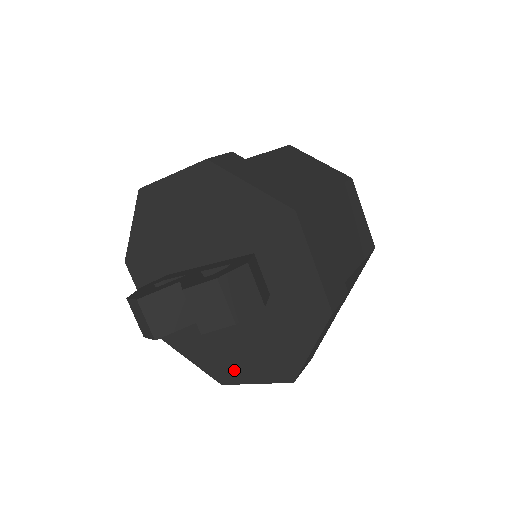
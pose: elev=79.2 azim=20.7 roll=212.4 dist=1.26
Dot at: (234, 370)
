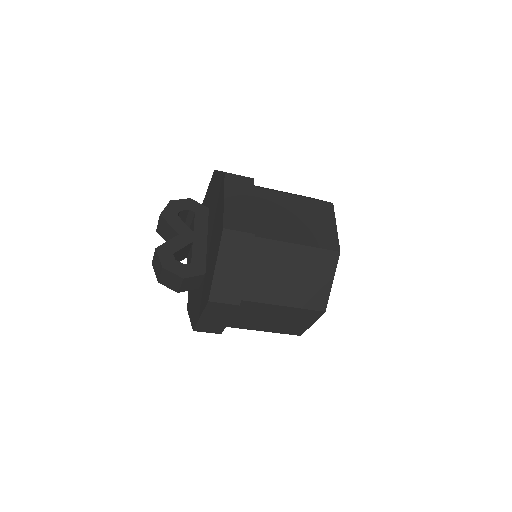
Dot at: occluded
